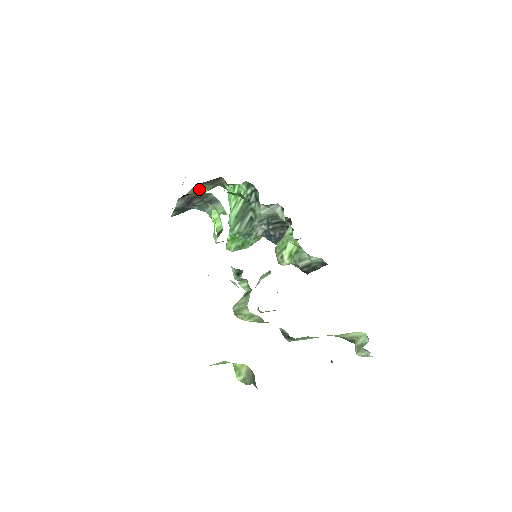
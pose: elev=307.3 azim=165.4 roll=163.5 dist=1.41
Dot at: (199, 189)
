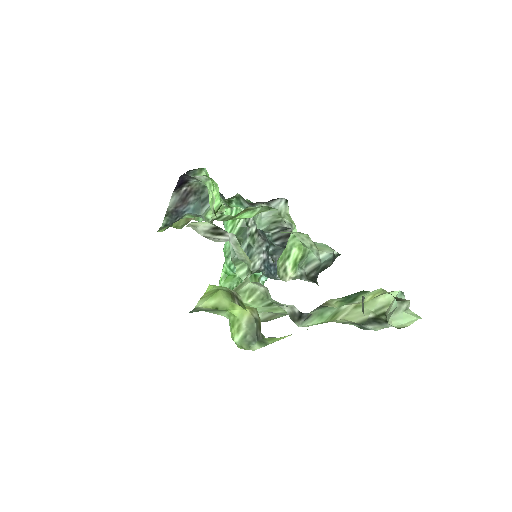
Dot at: occluded
